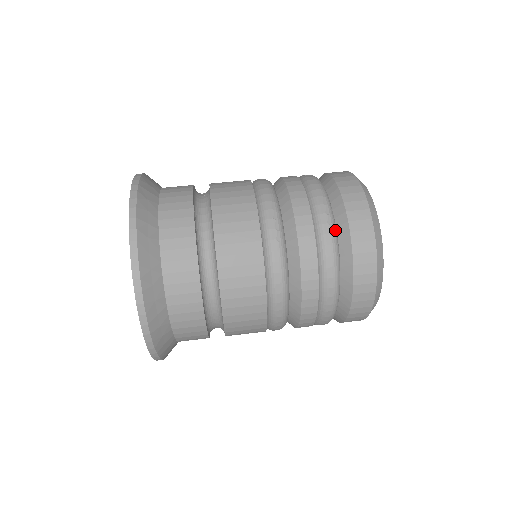
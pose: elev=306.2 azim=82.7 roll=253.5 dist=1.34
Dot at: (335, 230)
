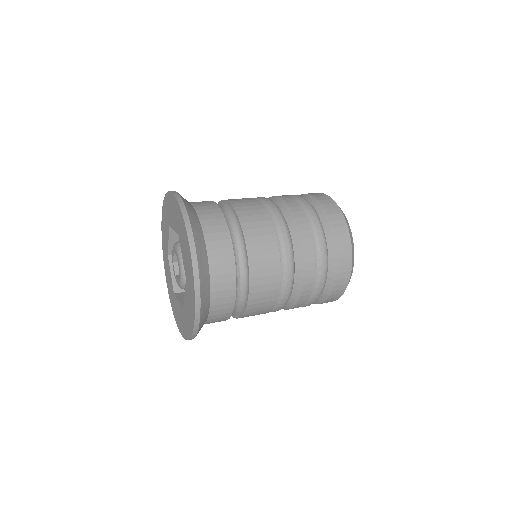
Dot at: occluded
